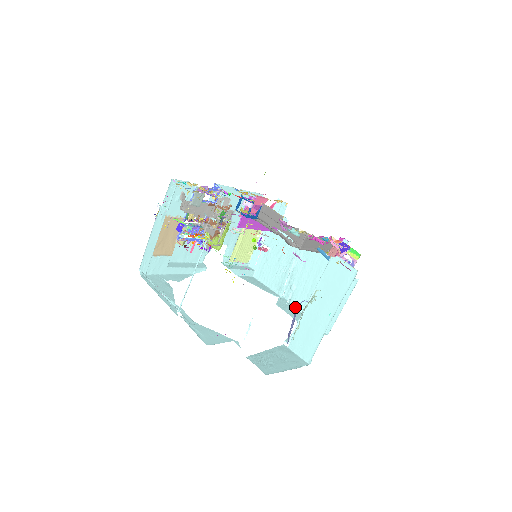
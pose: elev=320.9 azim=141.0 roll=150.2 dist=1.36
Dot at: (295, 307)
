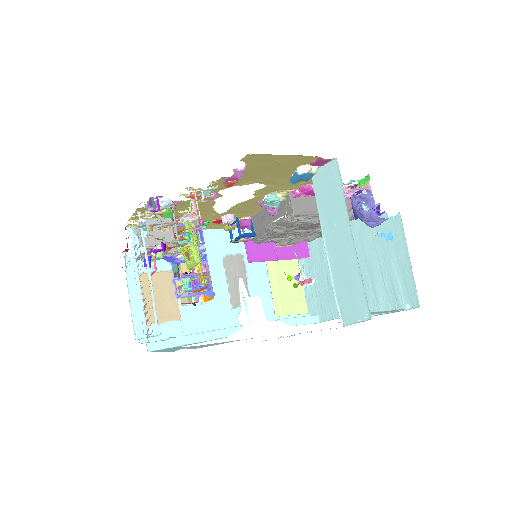
Dot at: occluded
